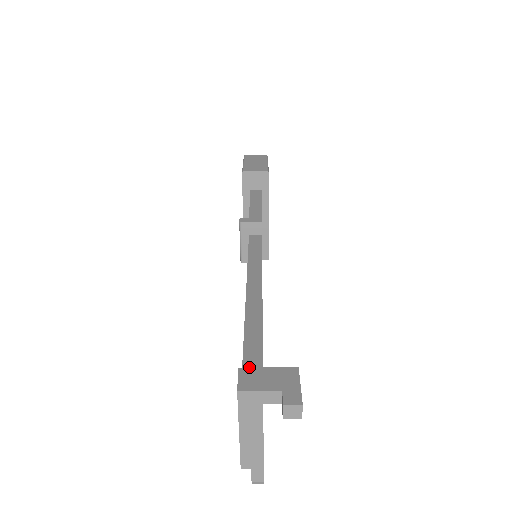
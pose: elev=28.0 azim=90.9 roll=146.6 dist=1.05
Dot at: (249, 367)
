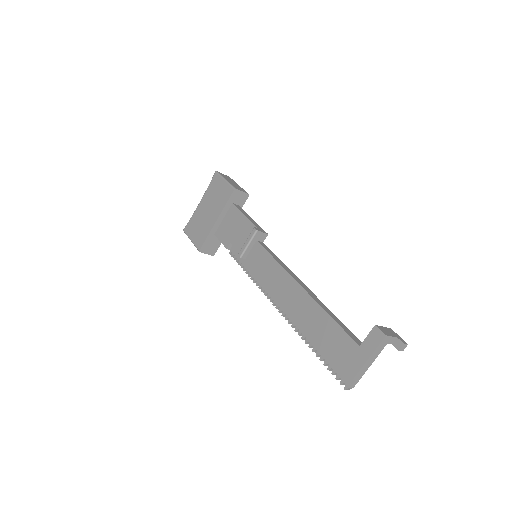
Dot at: occluded
